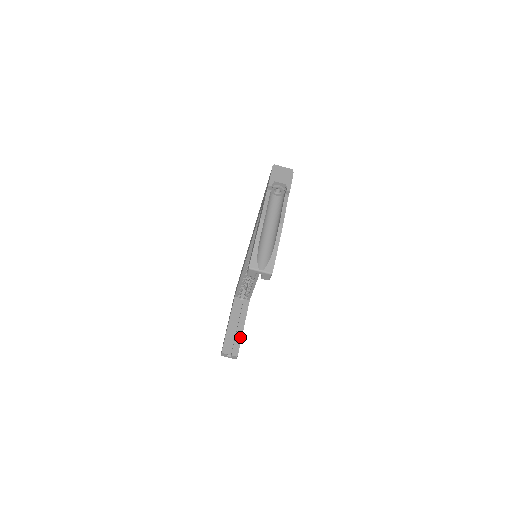
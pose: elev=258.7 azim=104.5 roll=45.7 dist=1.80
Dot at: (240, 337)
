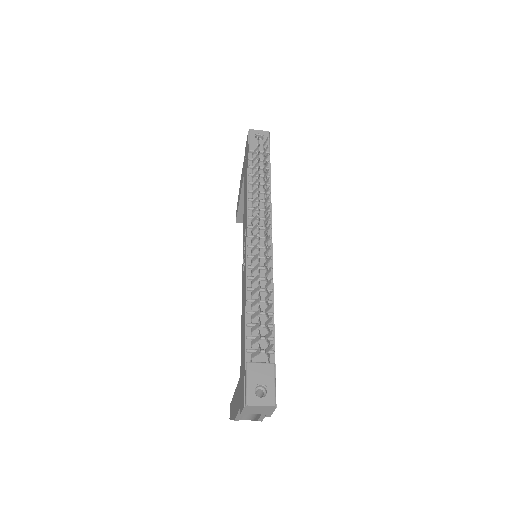
Dot at: occluded
